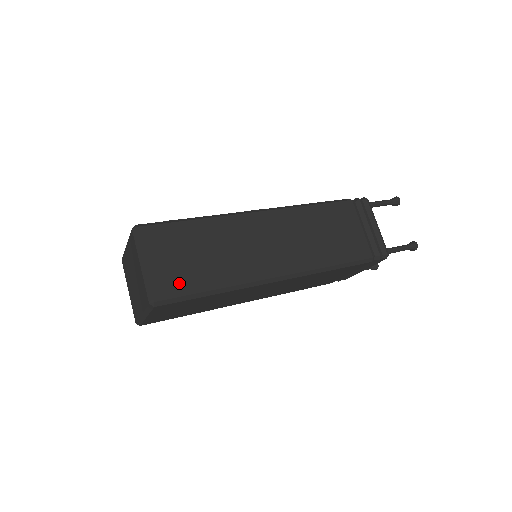
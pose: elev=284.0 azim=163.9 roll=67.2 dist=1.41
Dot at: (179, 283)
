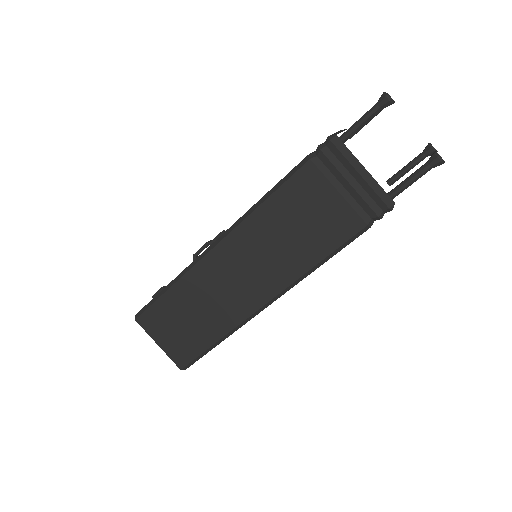
Dot at: (188, 349)
